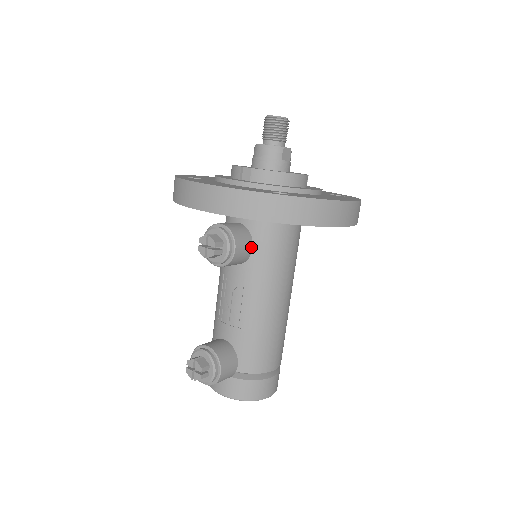
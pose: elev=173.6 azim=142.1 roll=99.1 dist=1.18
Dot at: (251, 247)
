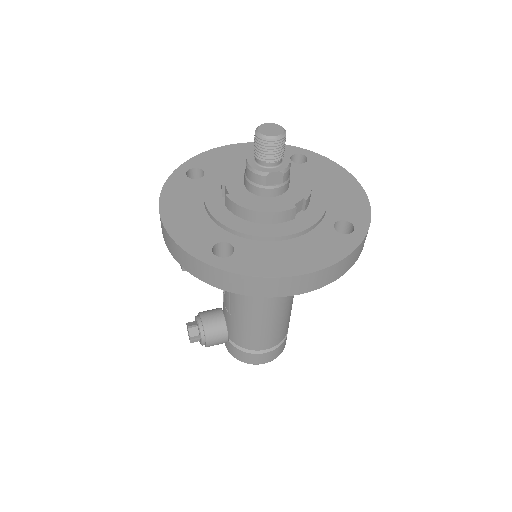
Dot at: occluded
